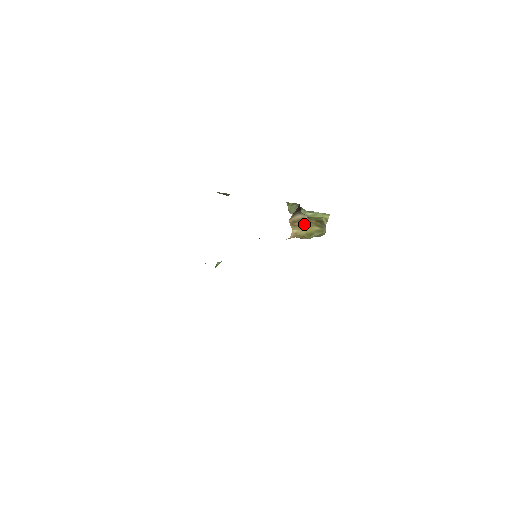
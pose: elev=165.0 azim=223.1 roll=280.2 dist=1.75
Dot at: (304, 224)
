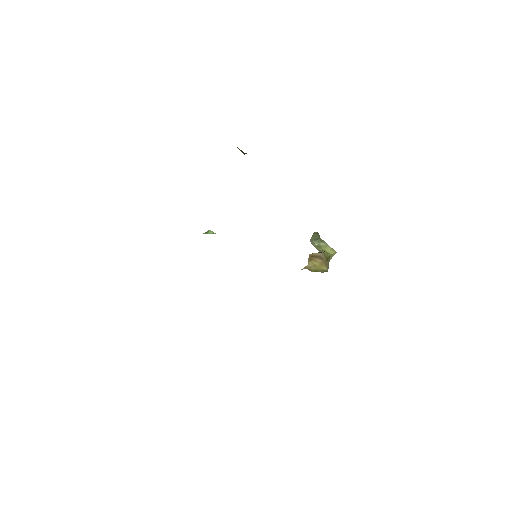
Dot at: (318, 261)
